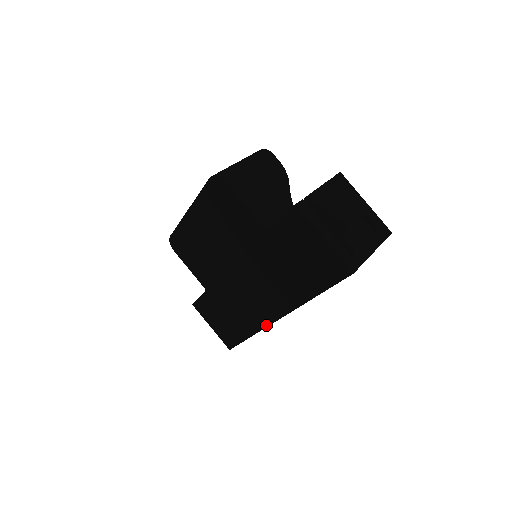
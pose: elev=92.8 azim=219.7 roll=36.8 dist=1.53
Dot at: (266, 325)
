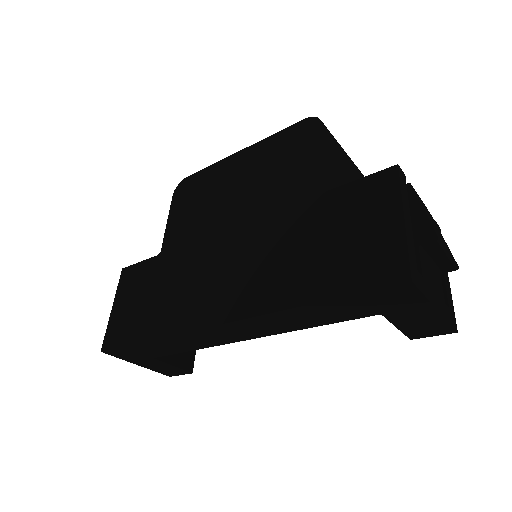
Dot at: (192, 328)
